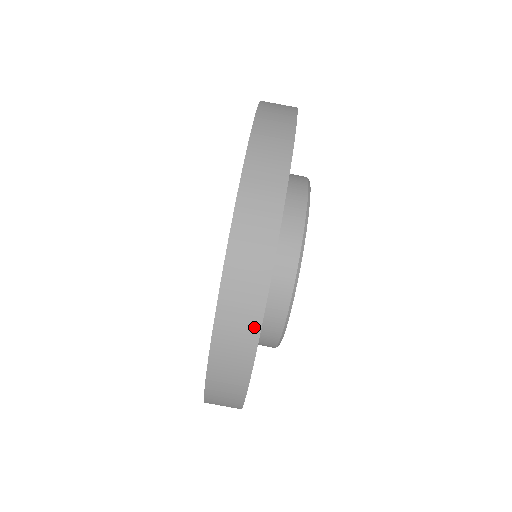
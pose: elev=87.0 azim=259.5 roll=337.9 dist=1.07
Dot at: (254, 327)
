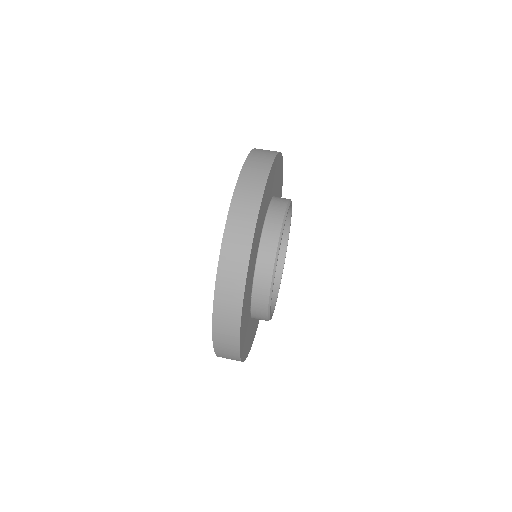
Dot at: (236, 321)
